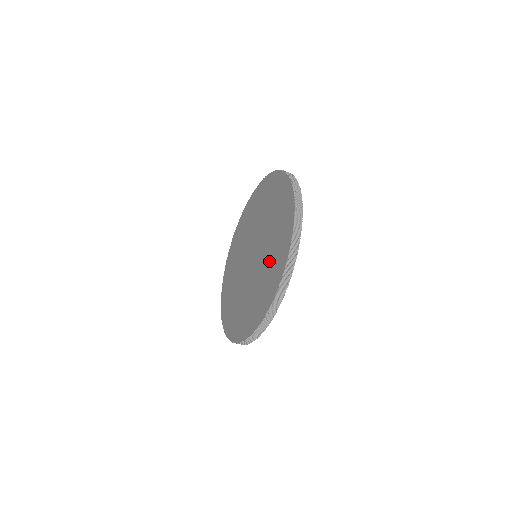
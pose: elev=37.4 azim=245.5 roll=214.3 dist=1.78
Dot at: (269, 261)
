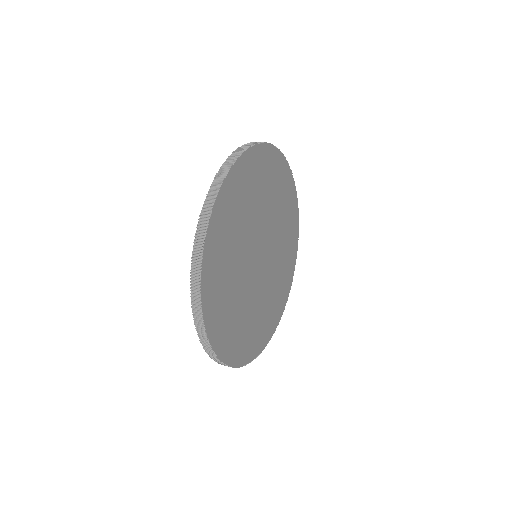
Dot at: occluded
